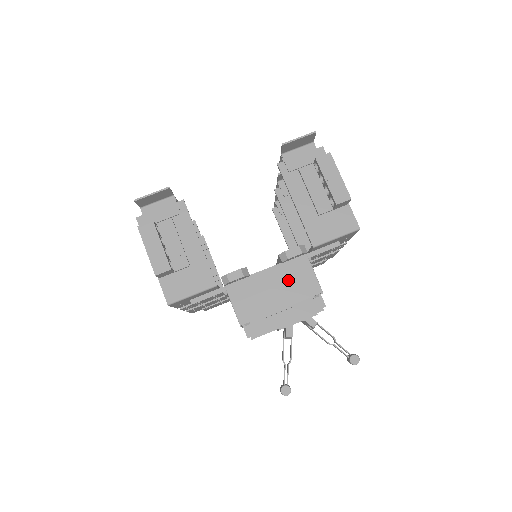
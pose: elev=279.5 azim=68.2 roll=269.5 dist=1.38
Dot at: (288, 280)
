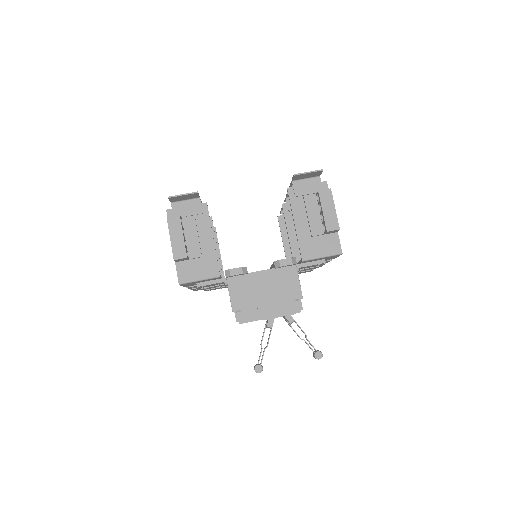
Dot at: (277, 283)
